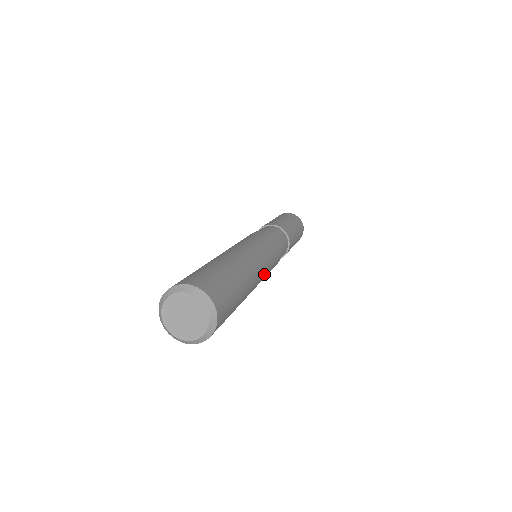
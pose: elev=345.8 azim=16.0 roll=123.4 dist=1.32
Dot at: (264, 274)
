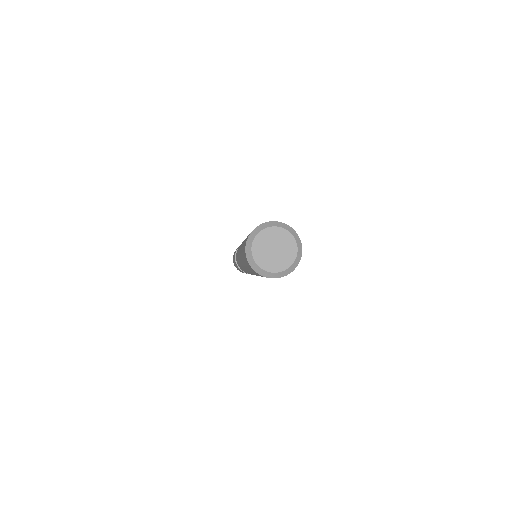
Dot at: occluded
